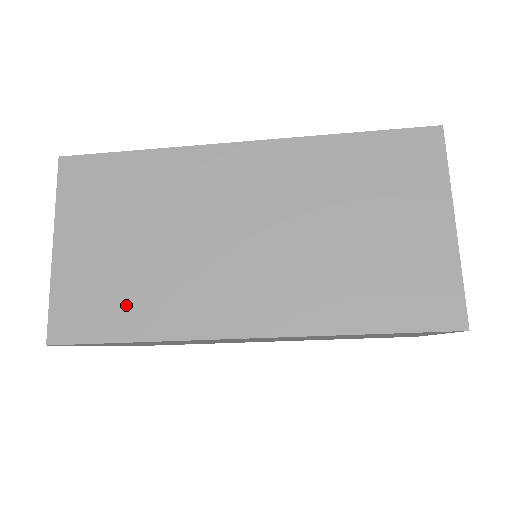
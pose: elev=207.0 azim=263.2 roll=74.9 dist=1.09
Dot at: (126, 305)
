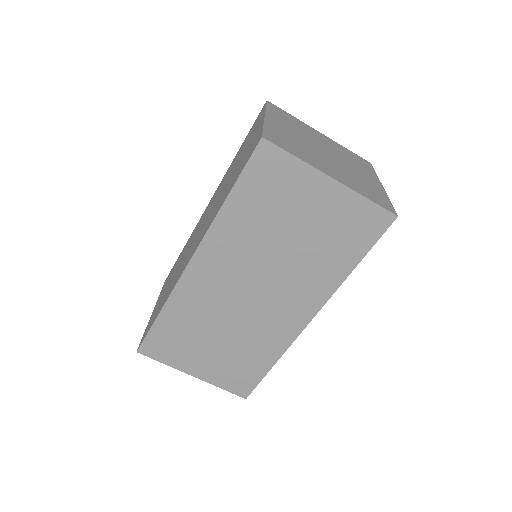
Dot at: occluded
